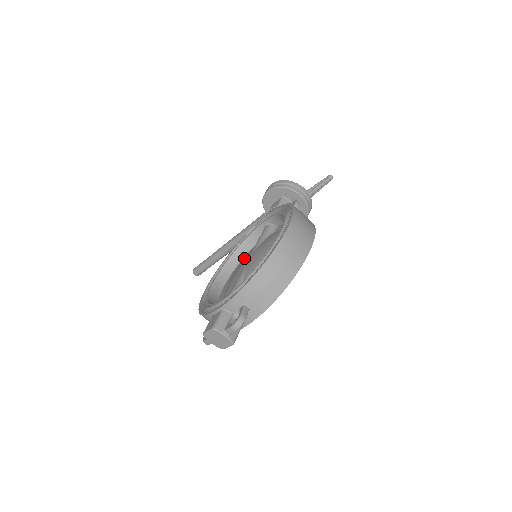
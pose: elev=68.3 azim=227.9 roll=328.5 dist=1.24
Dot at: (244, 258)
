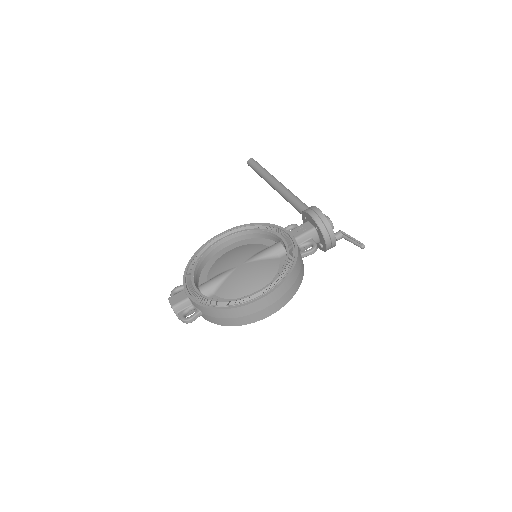
Dot at: (254, 241)
